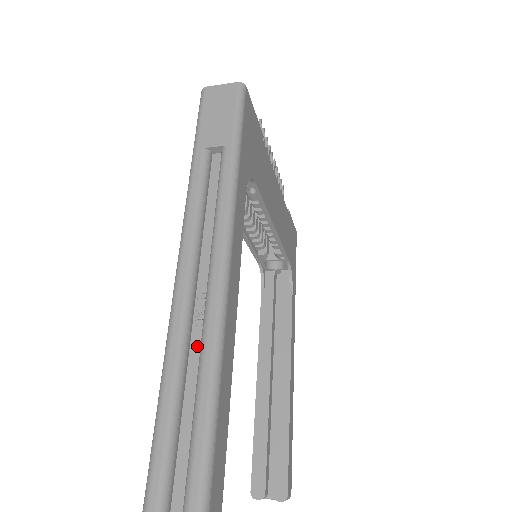
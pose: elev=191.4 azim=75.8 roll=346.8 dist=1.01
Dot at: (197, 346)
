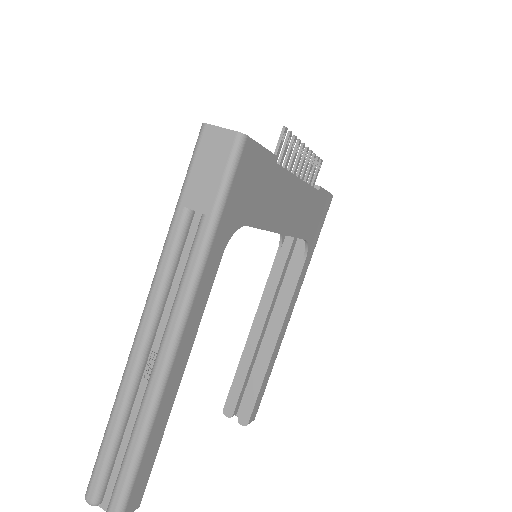
Dot at: (142, 395)
